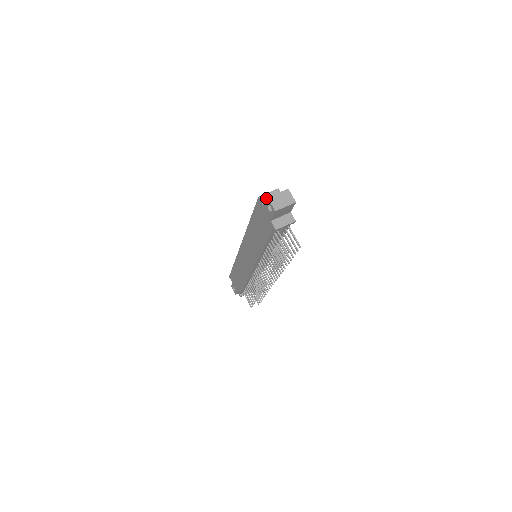
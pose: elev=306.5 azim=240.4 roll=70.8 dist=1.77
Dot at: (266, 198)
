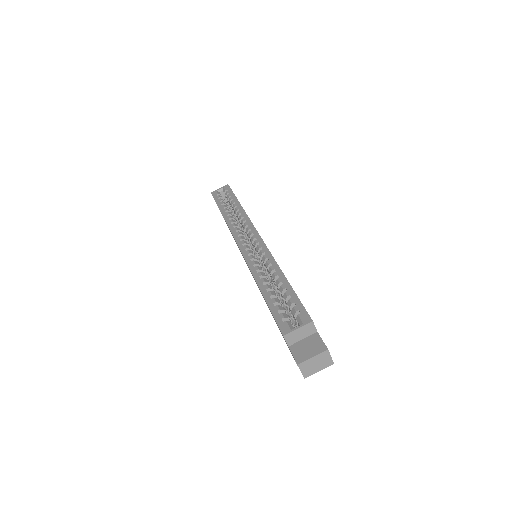
Dot at: (293, 336)
